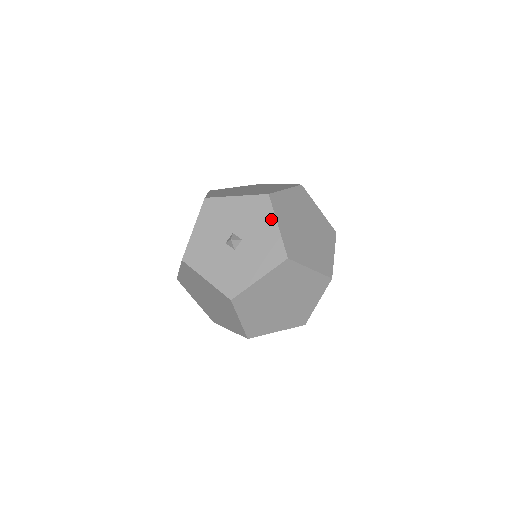
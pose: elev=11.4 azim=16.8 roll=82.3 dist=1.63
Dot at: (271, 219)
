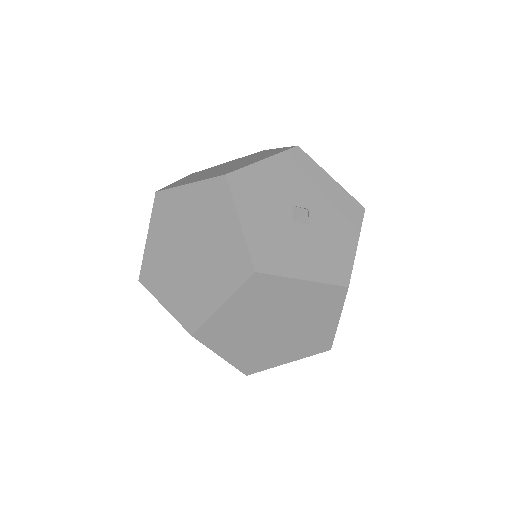
Dot at: (321, 173)
